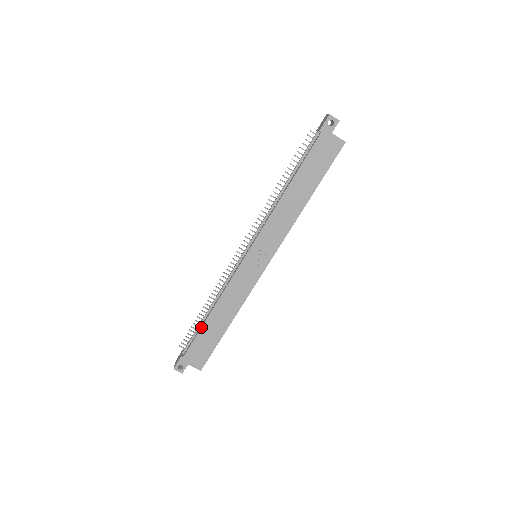
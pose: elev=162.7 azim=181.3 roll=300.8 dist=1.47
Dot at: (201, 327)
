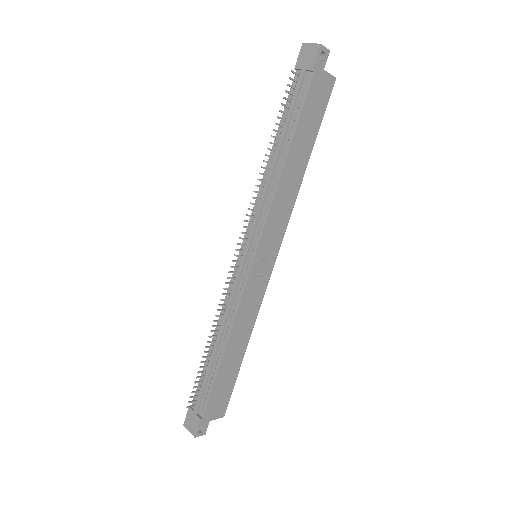
Dot at: (217, 372)
